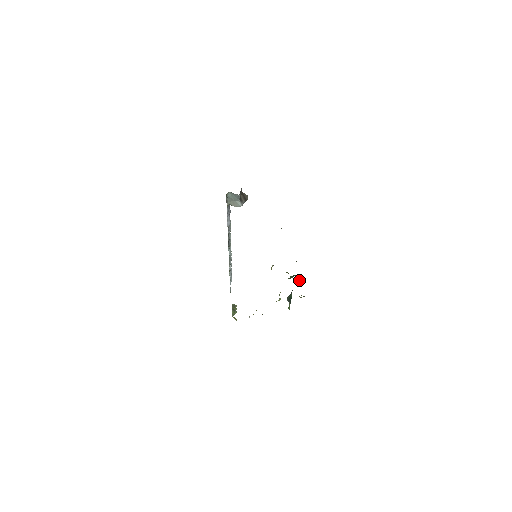
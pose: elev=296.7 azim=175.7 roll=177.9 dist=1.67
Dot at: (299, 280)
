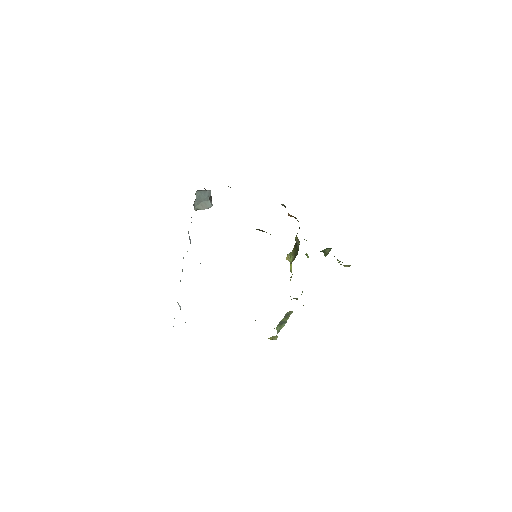
Dot at: (324, 255)
